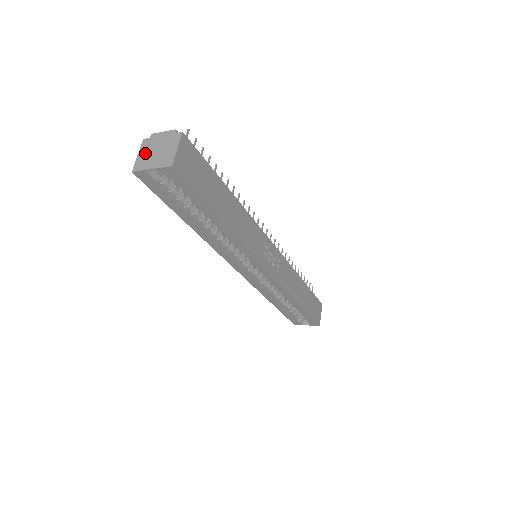
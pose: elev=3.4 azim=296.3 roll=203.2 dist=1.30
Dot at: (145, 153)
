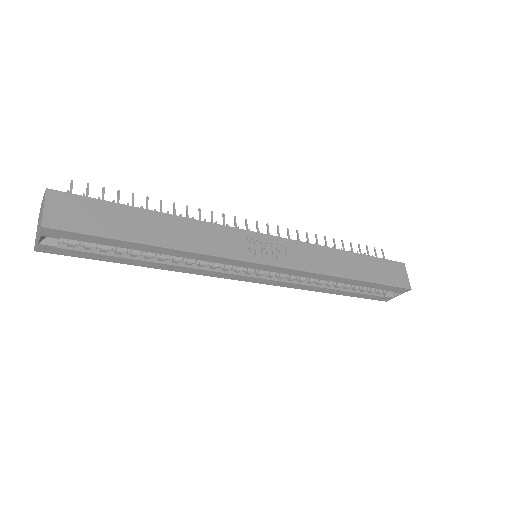
Dot at: (37, 227)
